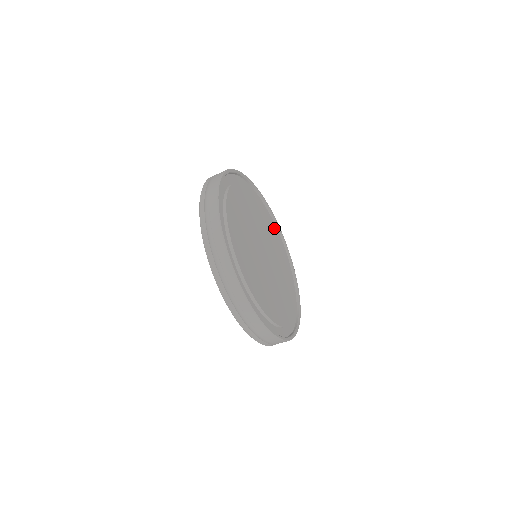
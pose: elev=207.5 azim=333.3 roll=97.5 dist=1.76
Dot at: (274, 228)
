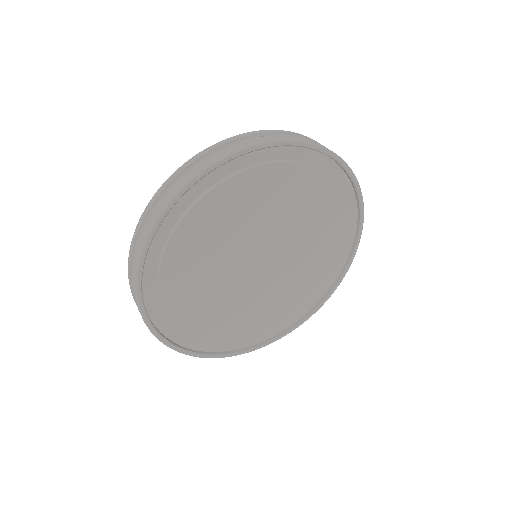
Dot at: (339, 217)
